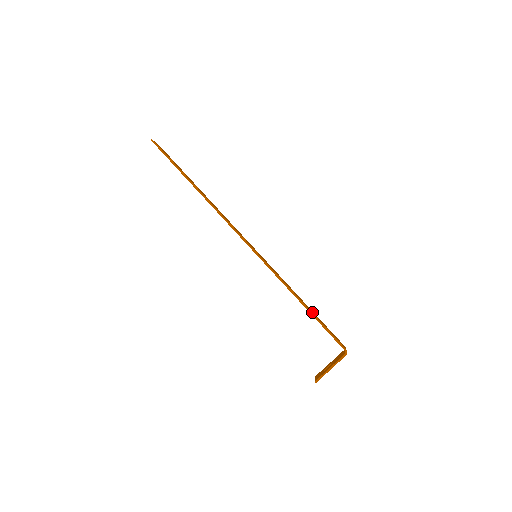
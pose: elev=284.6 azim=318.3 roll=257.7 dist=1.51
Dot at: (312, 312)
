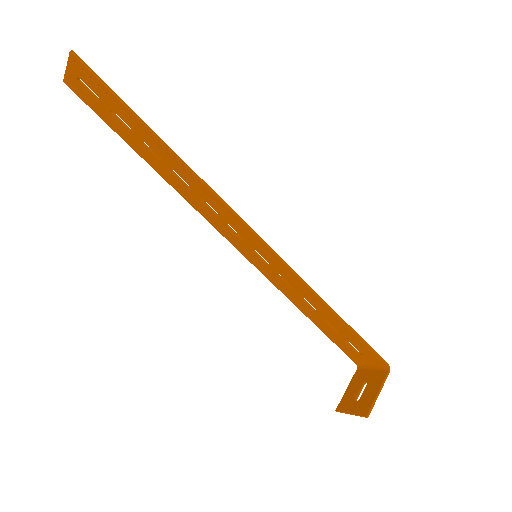
Dot at: (339, 325)
